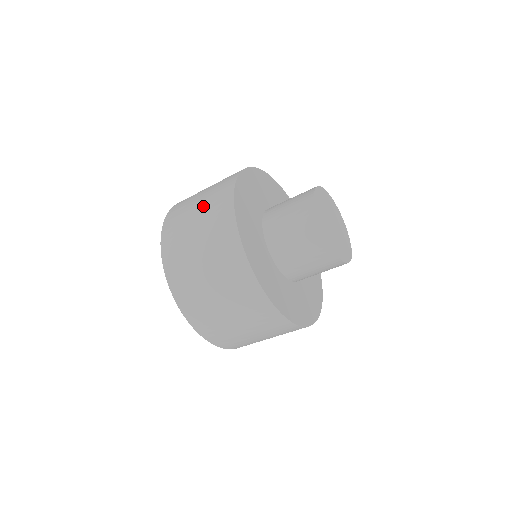
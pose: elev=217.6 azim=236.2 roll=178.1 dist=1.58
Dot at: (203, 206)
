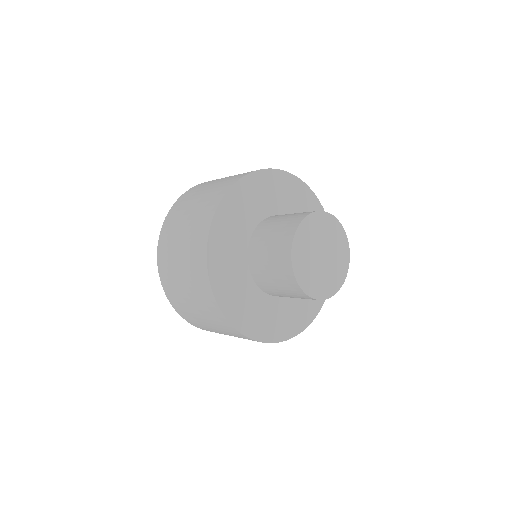
Dot at: (199, 310)
